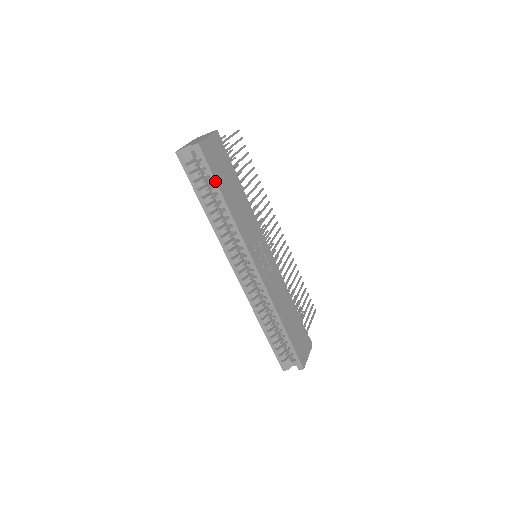
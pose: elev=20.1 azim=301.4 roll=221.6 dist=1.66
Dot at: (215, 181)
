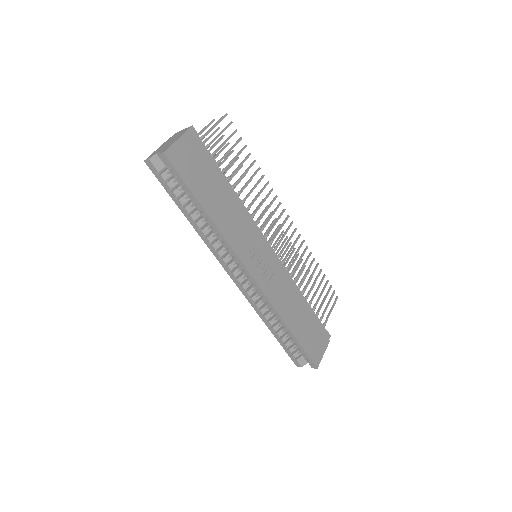
Dot at: (190, 191)
